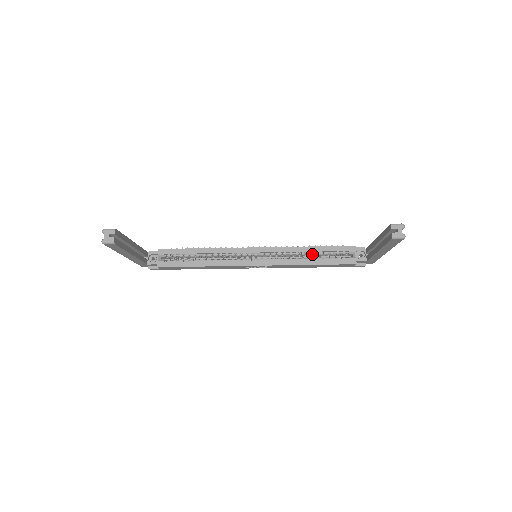
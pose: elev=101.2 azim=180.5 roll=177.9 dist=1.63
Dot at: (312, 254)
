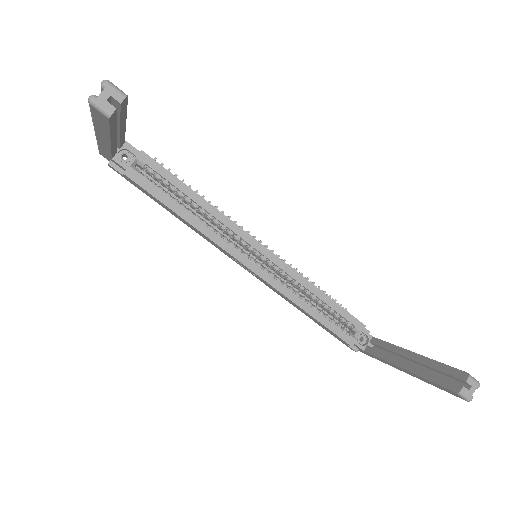
Dot at: (316, 300)
